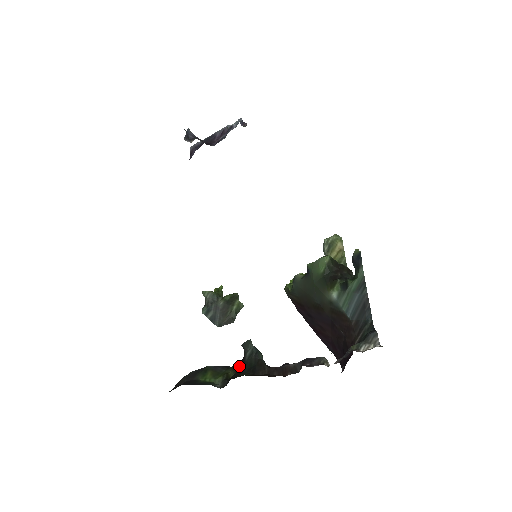
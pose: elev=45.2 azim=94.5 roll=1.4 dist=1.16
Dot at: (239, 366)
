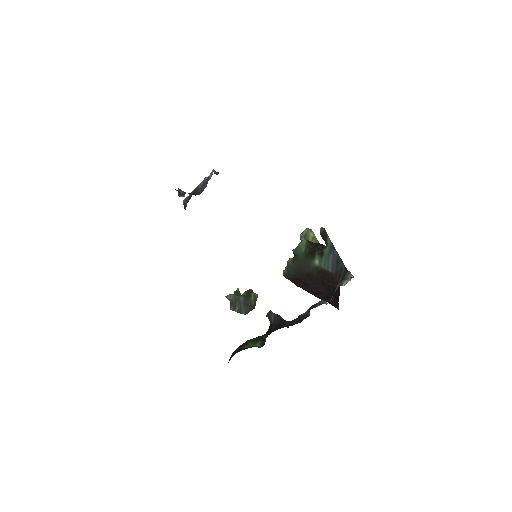
Dot at: (269, 330)
